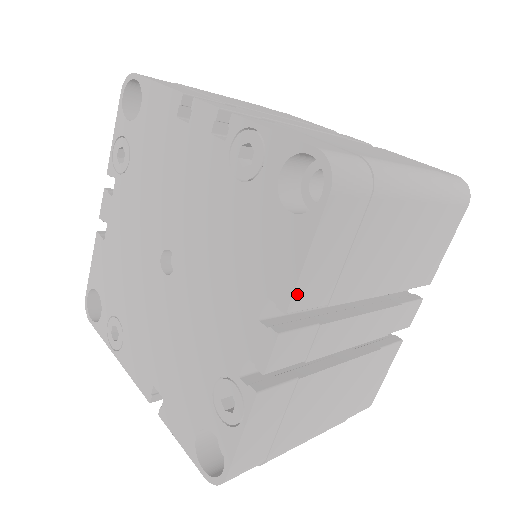
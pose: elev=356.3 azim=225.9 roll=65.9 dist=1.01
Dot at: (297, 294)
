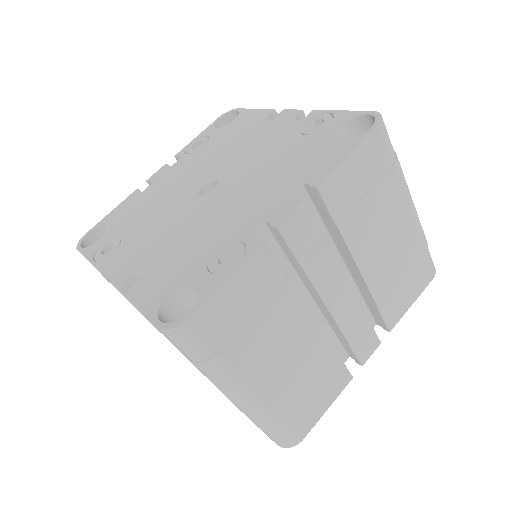
Dot at: (330, 180)
